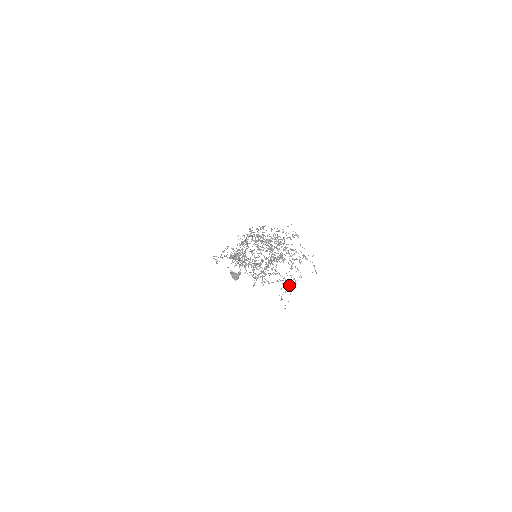
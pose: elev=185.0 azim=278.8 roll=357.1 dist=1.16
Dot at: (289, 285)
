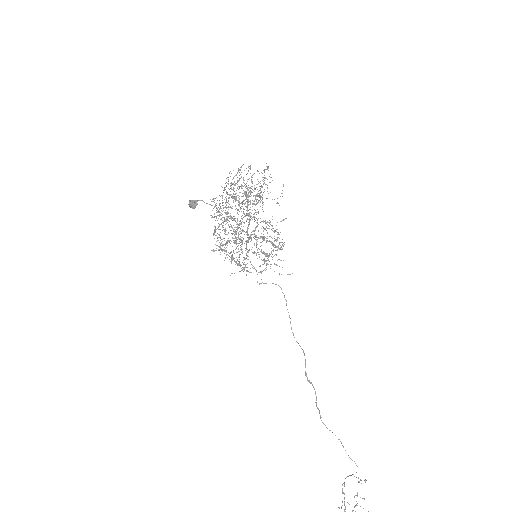
Dot at: occluded
